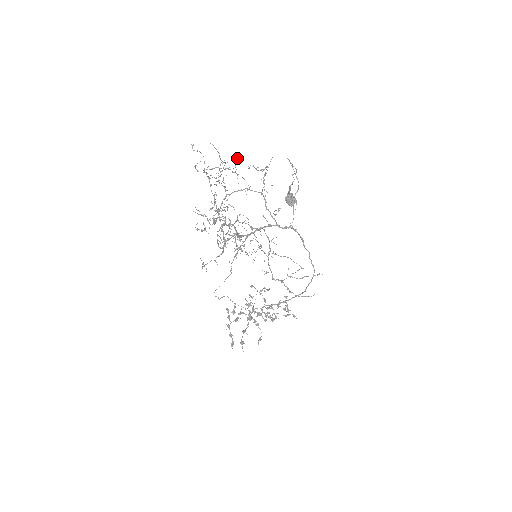
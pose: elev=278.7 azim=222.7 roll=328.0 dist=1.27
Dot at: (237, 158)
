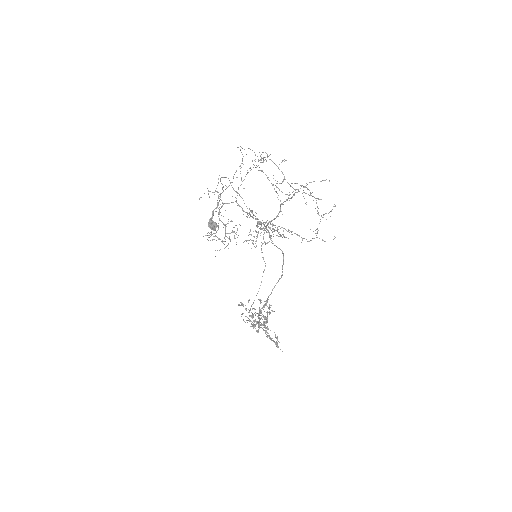
Dot at: (219, 175)
